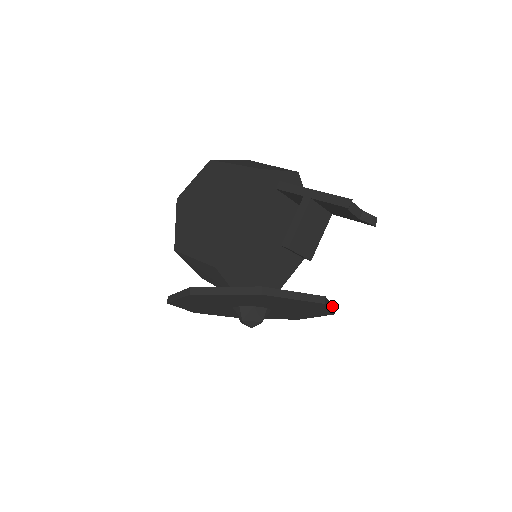
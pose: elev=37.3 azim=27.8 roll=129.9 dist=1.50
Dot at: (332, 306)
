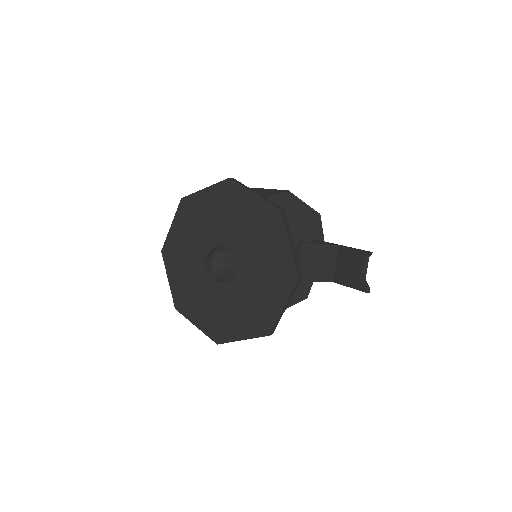
Dot at: (279, 320)
